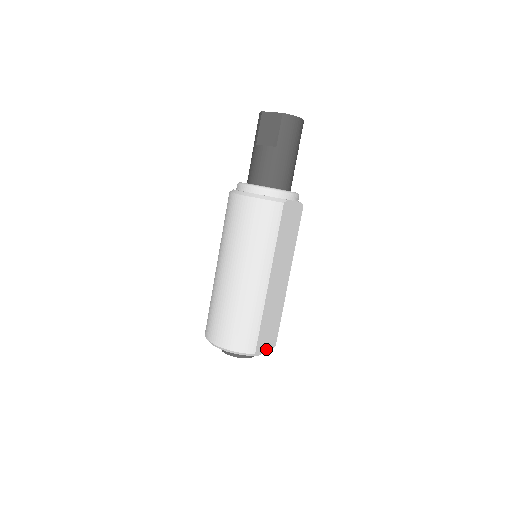
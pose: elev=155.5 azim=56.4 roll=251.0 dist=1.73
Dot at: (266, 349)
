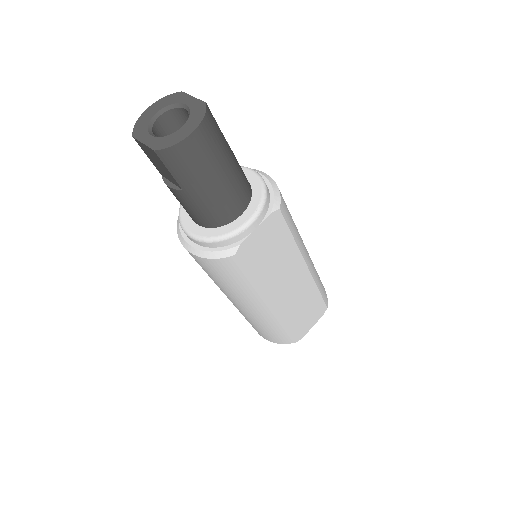
Dot at: (313, 324)
